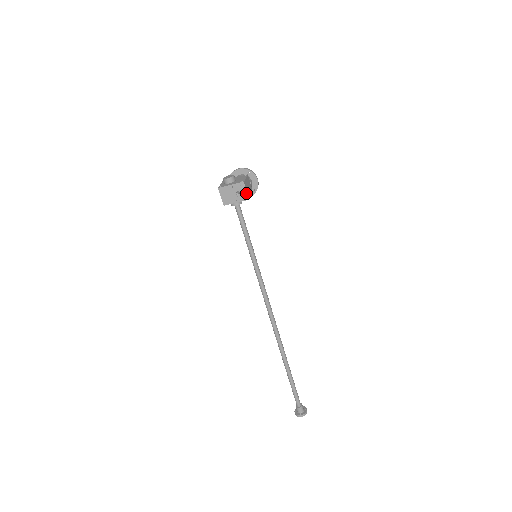
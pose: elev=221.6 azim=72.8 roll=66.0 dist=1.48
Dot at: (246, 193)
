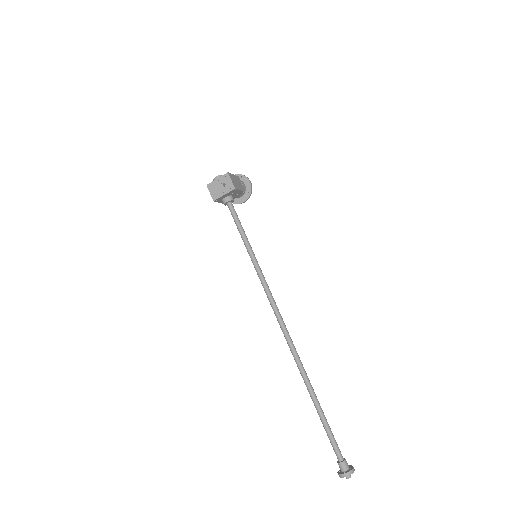
Dot at: (231, 183)
